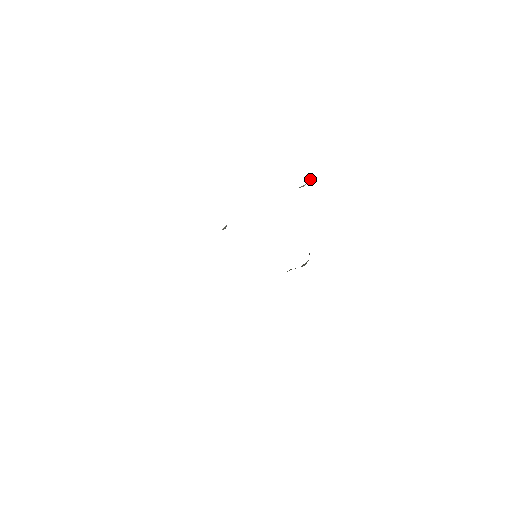
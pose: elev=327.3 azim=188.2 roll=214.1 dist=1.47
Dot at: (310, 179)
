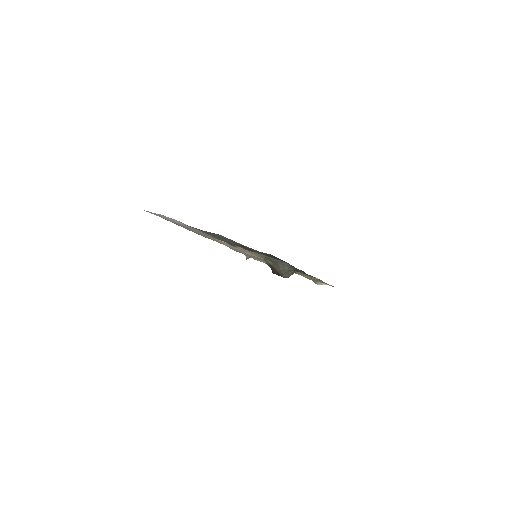
Dot at: occluded
